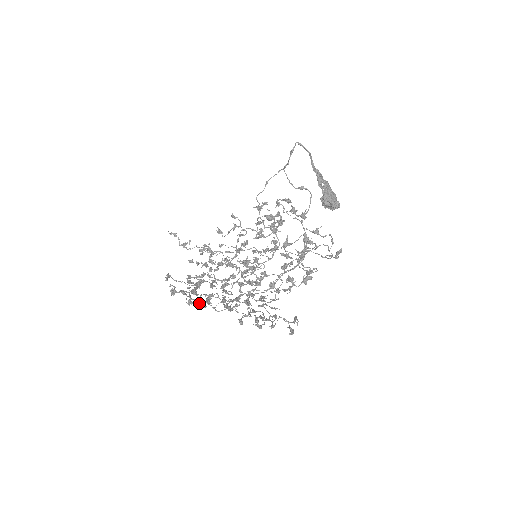
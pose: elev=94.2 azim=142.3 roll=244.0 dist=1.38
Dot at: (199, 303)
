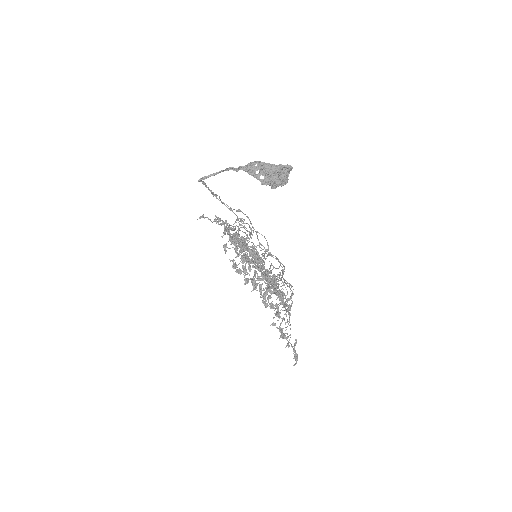
Dot at: (251, 282)
